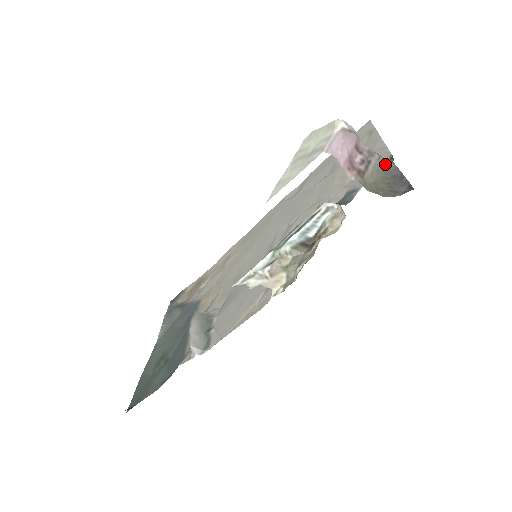
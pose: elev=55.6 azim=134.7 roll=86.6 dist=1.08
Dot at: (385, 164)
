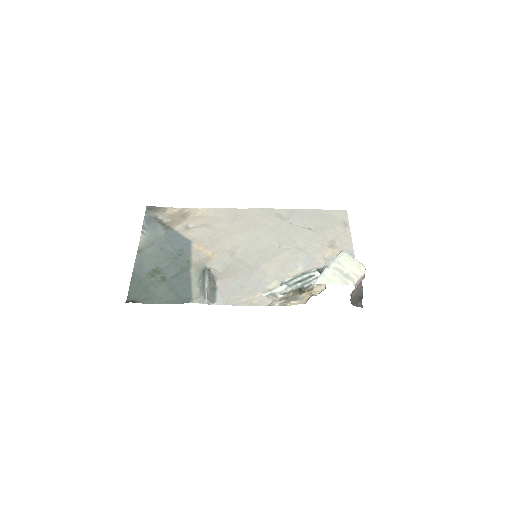
Dot at: (361, 289)
